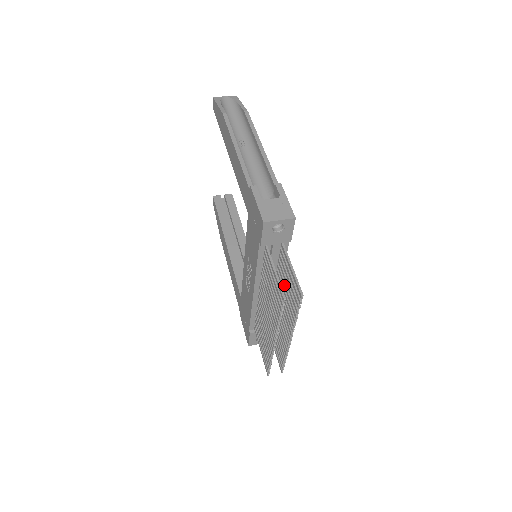
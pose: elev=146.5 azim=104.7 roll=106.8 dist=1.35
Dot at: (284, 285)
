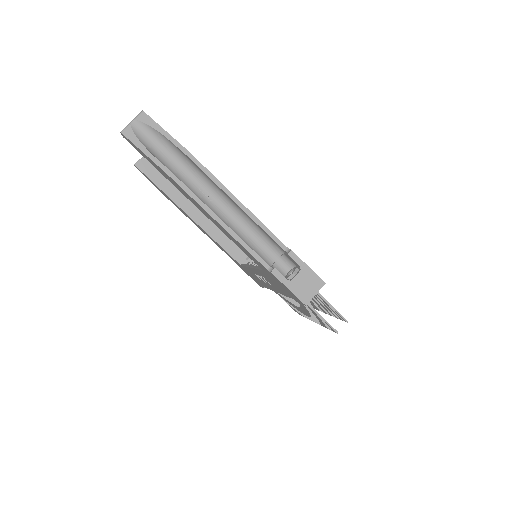
Dot at: occluded
